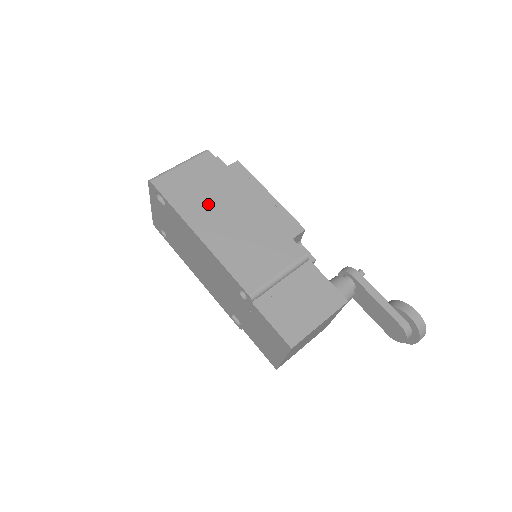
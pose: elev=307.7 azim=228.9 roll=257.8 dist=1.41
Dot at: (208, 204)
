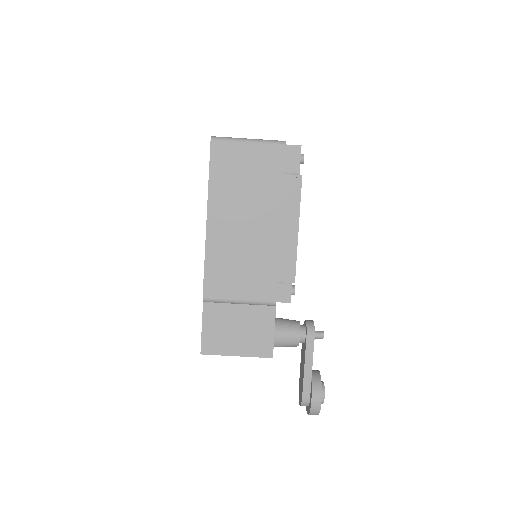
Dot at: (239, 199)
